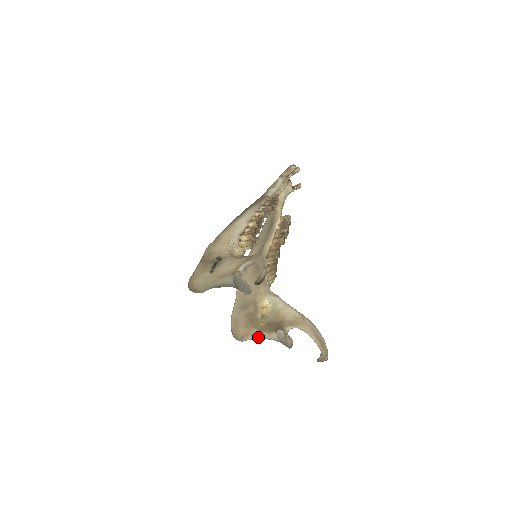
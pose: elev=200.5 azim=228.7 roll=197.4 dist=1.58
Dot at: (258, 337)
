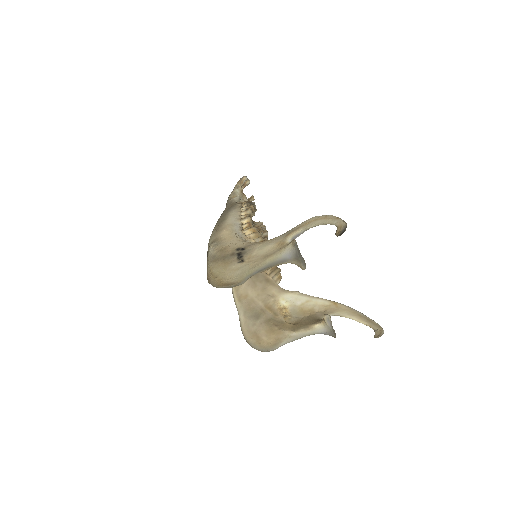
Dot at: (294, 337)
